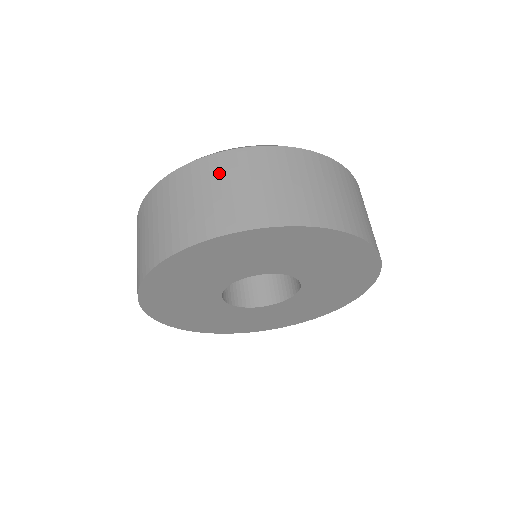
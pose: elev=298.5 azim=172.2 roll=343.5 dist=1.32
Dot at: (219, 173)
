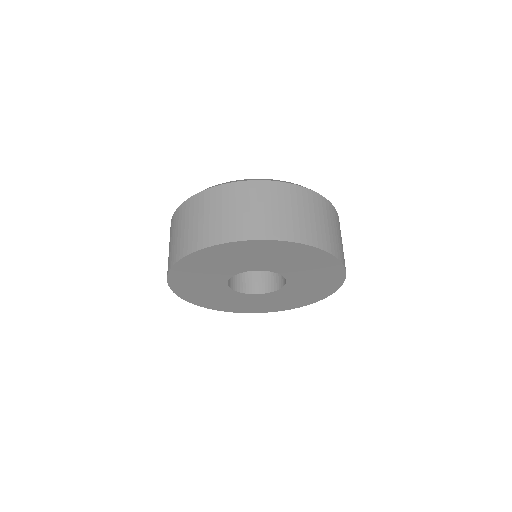
Dot at: (256, 195)
